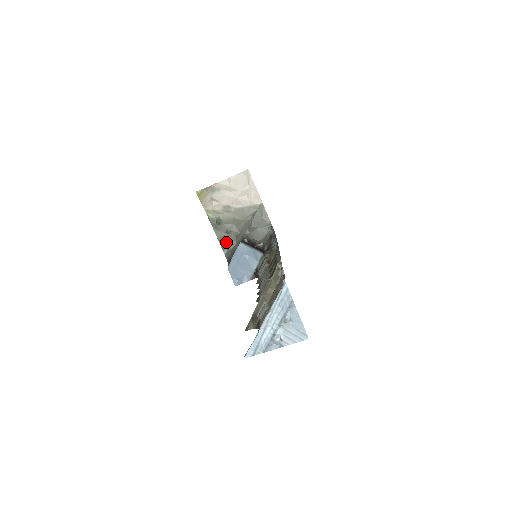
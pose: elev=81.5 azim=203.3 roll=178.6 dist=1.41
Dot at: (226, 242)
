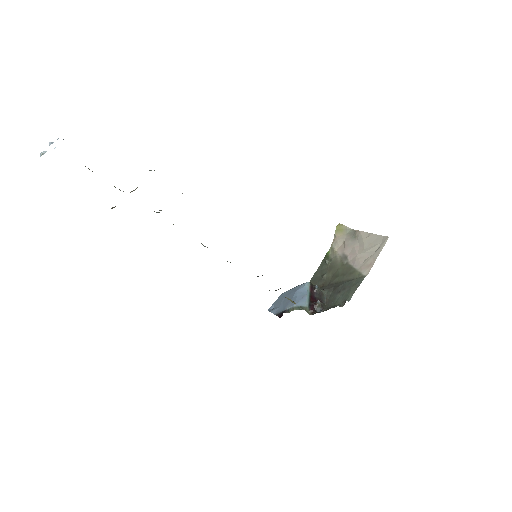
Dot at: (314, 283)
